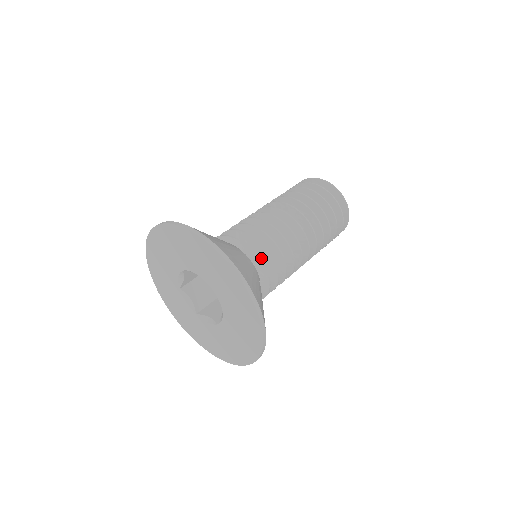
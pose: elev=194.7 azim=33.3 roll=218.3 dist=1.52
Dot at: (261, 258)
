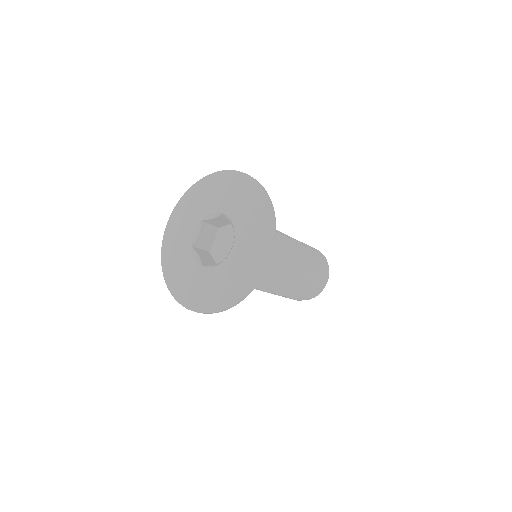
Dot at: occluded
